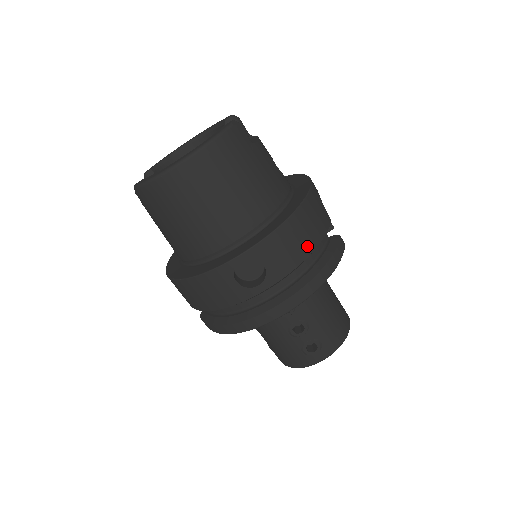
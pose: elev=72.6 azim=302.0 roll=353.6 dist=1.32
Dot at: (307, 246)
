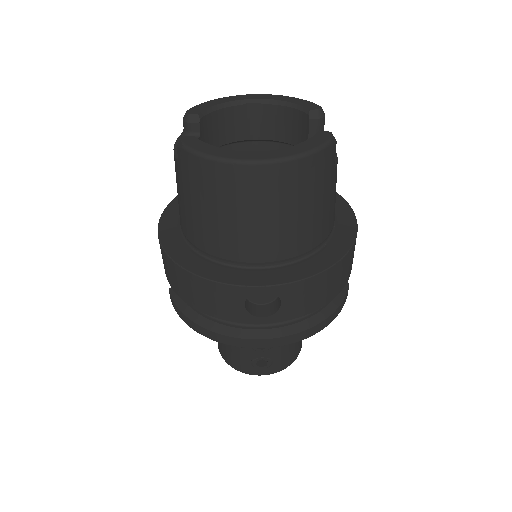
Dot at: (327, 297)
